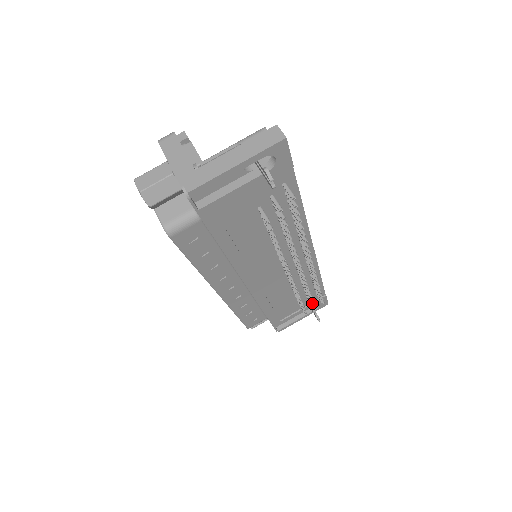
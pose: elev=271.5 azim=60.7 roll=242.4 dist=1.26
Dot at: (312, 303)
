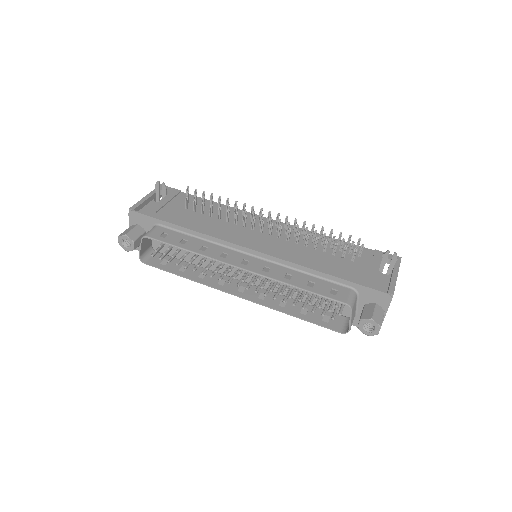
Dot at: (343, 241)
